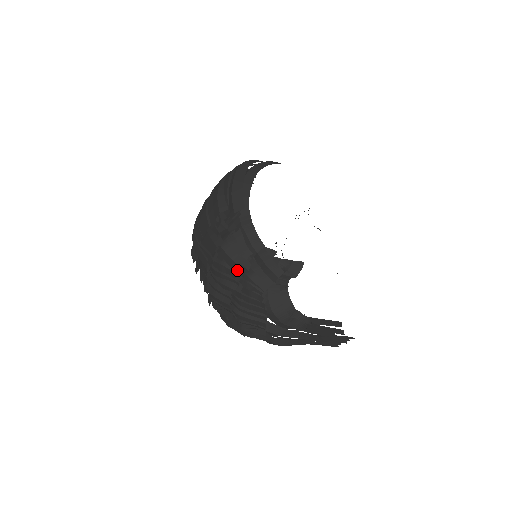
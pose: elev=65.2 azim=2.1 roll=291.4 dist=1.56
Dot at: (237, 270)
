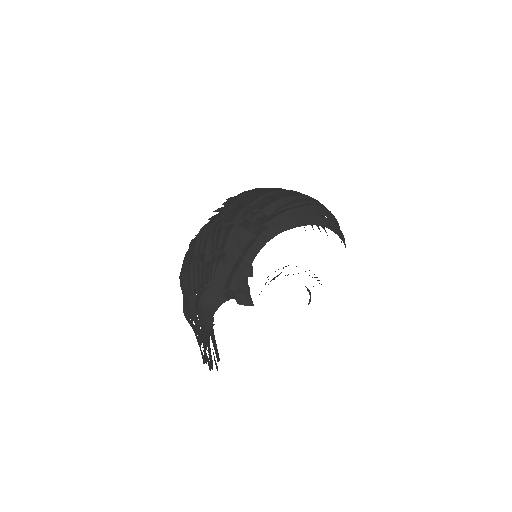
Dot at: (221, 249)
